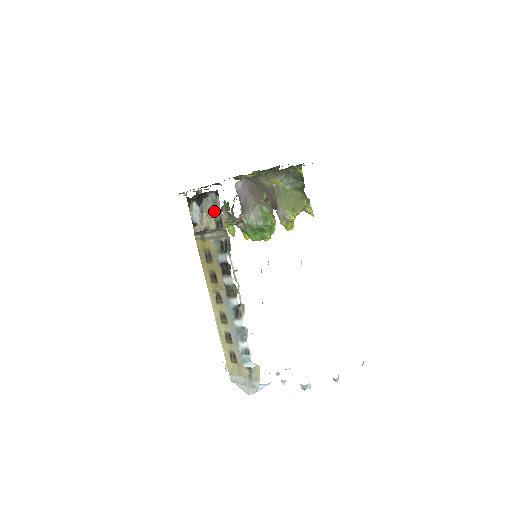
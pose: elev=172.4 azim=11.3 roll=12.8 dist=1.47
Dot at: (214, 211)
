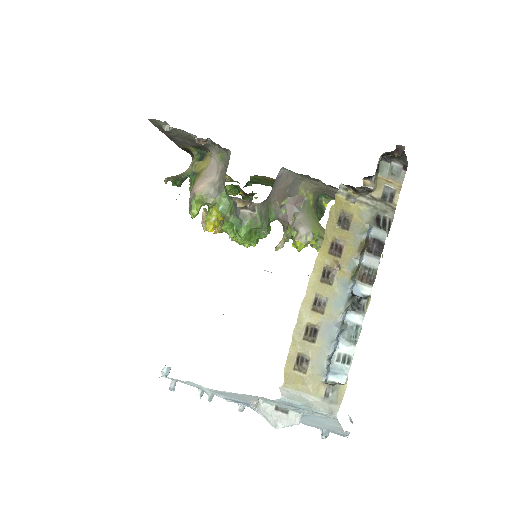
Dot at: (390, 181)
